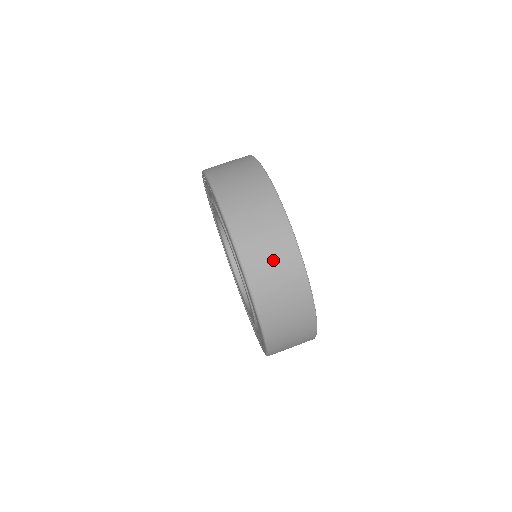
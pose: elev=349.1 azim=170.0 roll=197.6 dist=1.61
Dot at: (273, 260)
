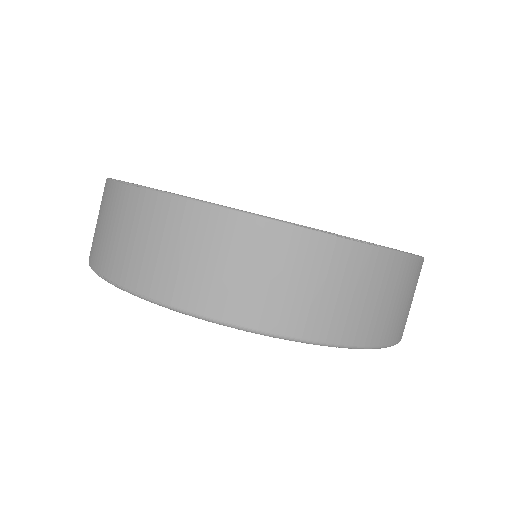
Dot at: occluded
